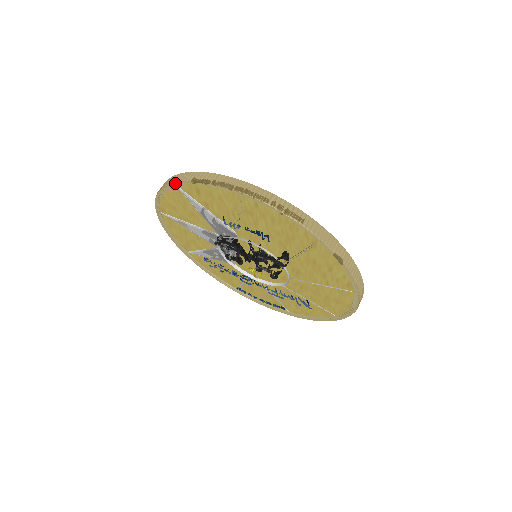
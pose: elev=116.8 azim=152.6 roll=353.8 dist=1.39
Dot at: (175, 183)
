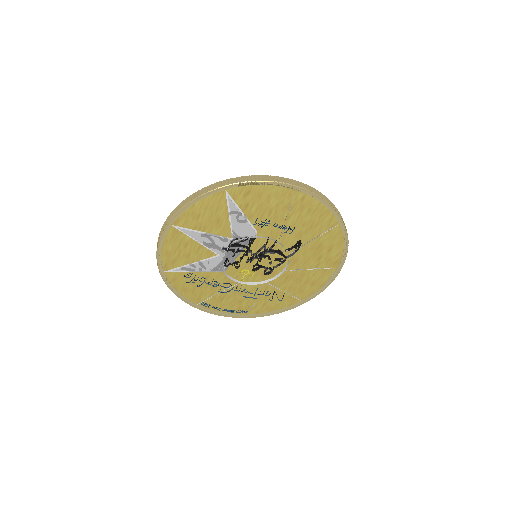
Dot at: (229, 186)
